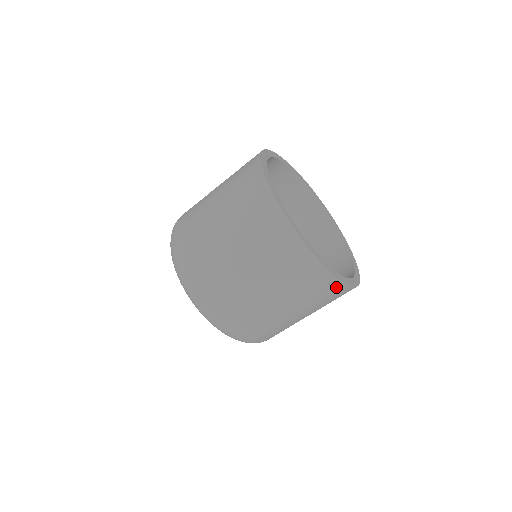
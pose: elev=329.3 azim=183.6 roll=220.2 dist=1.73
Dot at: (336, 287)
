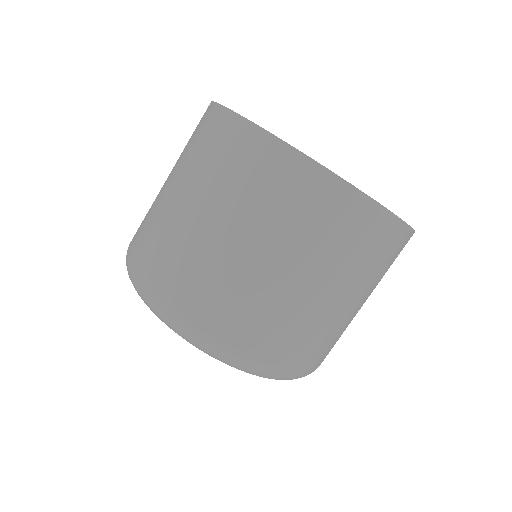
Dot at: (364, 211)
